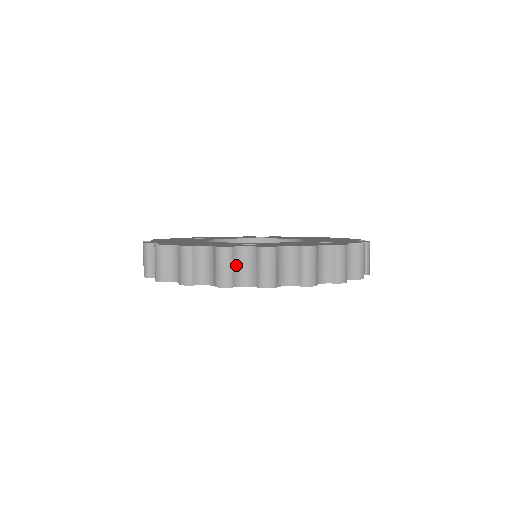
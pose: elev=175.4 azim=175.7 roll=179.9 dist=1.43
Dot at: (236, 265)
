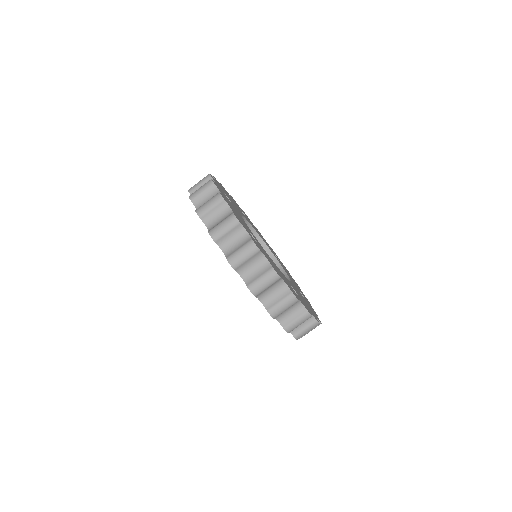
Dot at: (231, 234)
